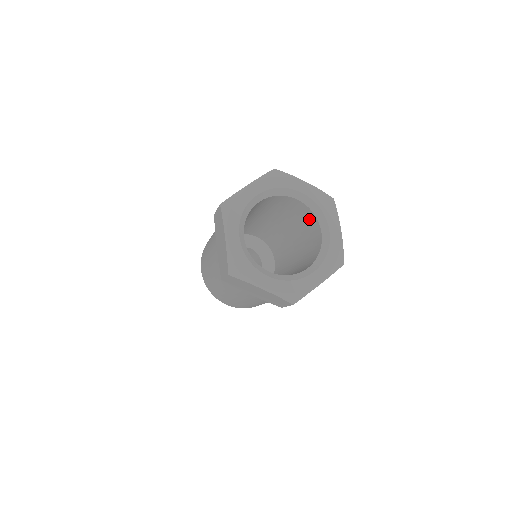
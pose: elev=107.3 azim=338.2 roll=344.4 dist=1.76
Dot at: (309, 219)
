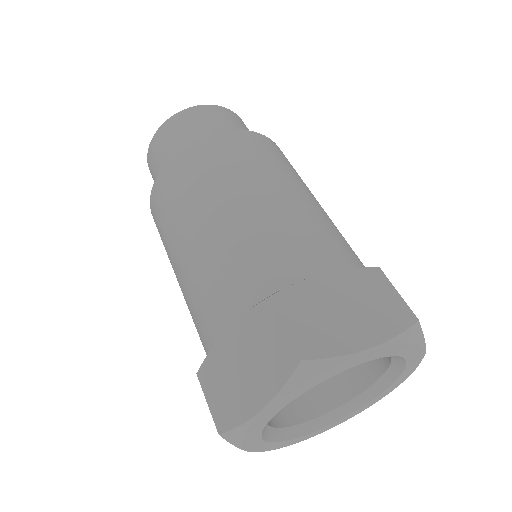
Dot at: occluded
